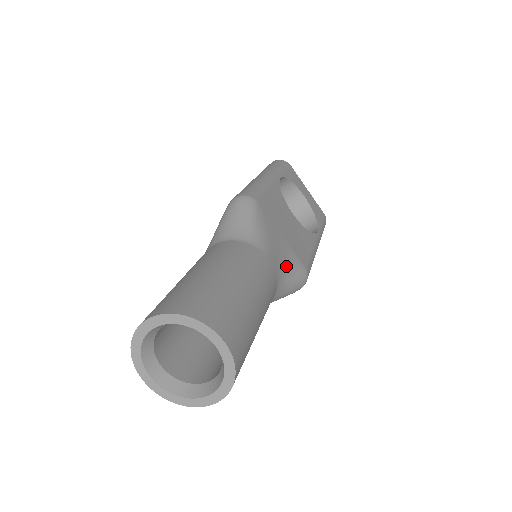
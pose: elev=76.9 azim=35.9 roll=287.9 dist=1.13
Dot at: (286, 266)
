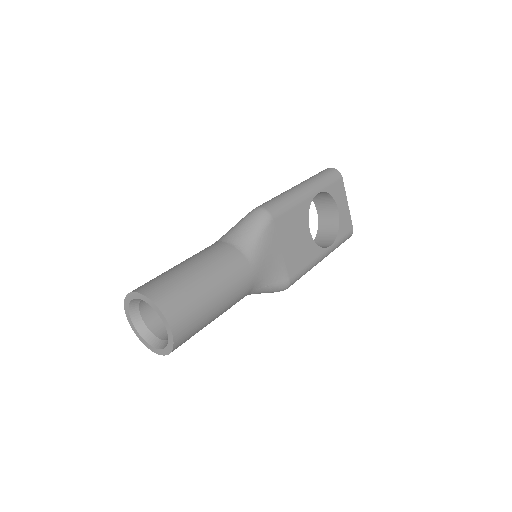
Dot at: (270, 276)
